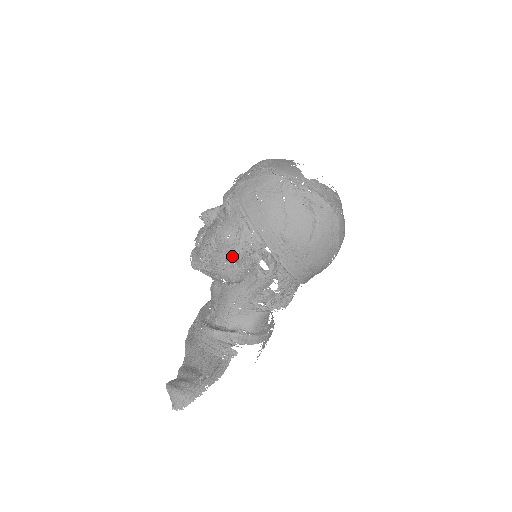
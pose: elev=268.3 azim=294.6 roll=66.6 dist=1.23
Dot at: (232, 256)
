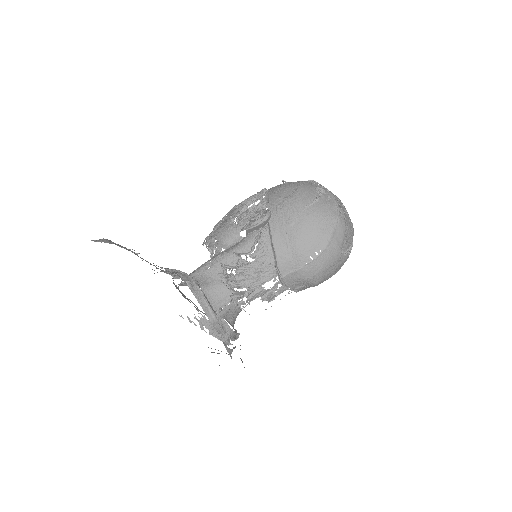
Dot at: (237, 206)
